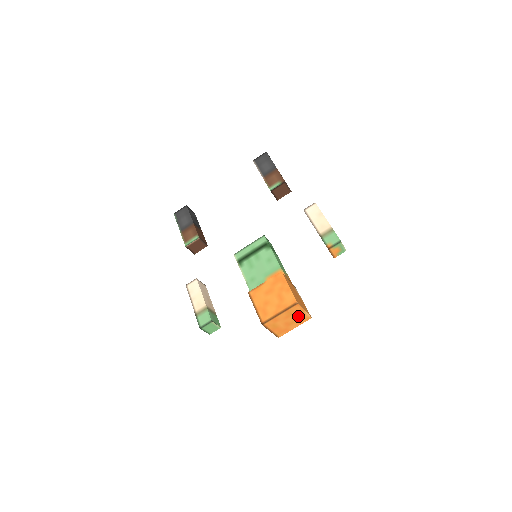
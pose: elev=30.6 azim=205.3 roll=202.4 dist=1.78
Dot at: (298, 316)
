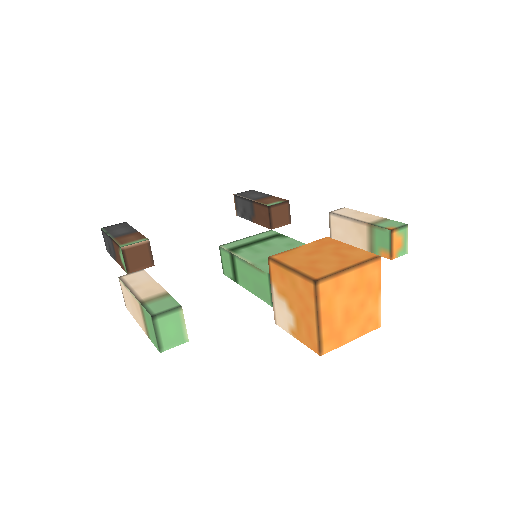
Dot at: (367, 303)
